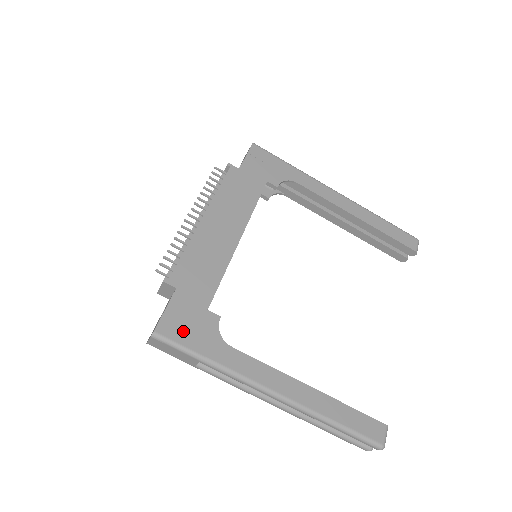
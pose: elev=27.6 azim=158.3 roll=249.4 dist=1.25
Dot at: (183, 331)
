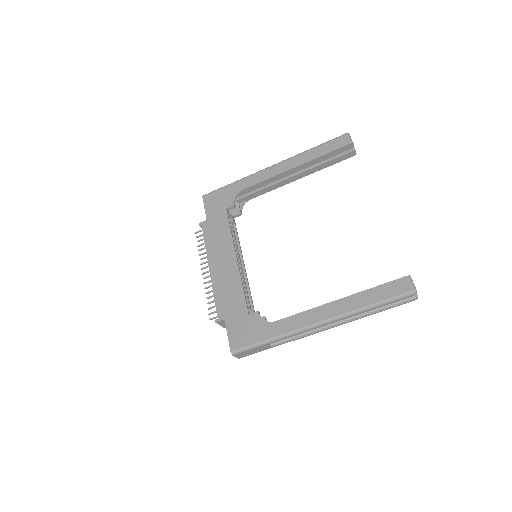
Dot at: (244, 338)
